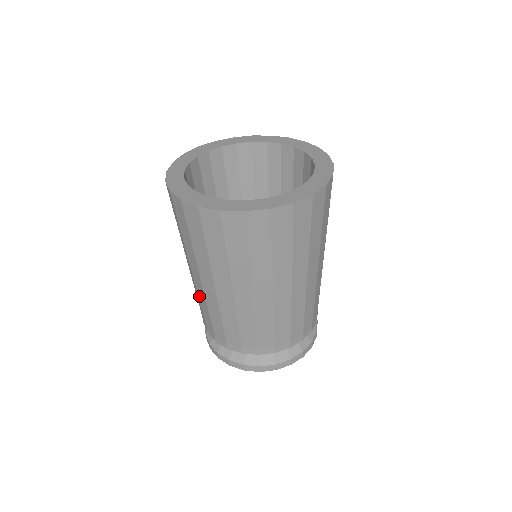
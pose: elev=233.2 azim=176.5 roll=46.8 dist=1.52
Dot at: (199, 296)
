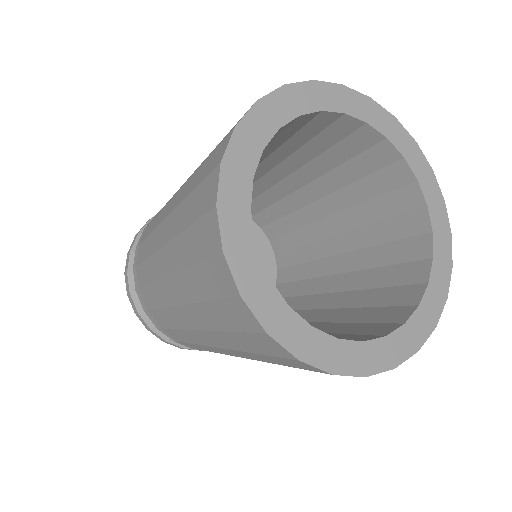
Dot at: (153, 234)
